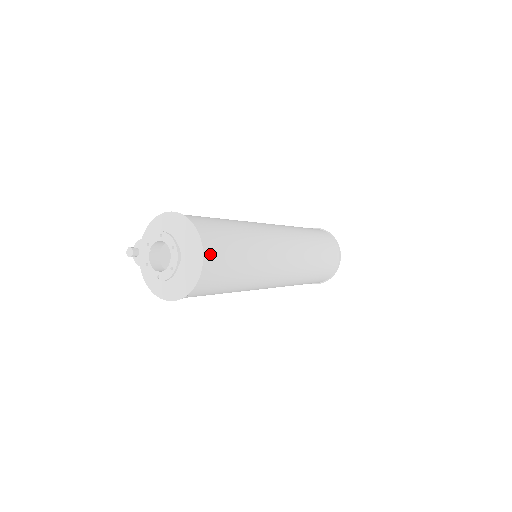
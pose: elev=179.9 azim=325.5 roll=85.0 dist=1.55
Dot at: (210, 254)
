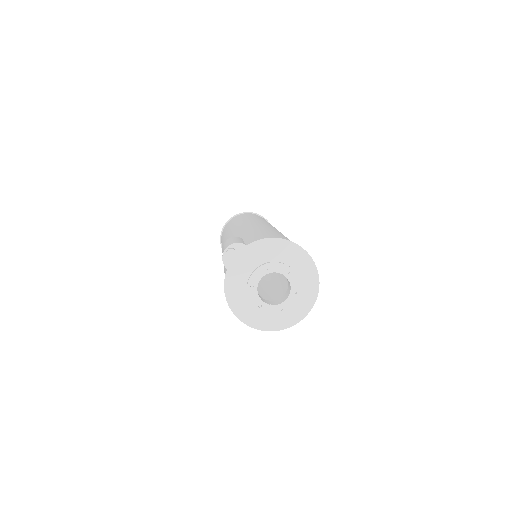
Dot at: occluded
